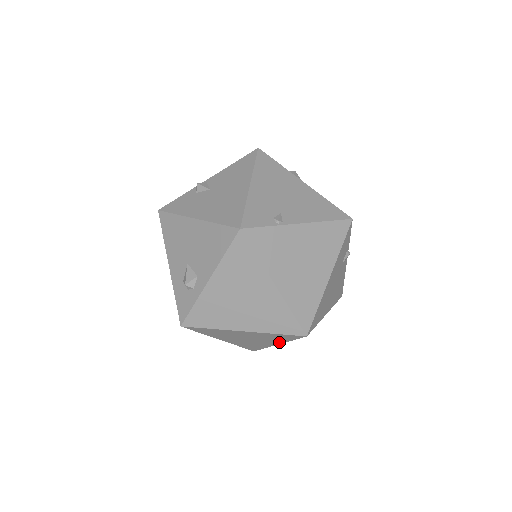
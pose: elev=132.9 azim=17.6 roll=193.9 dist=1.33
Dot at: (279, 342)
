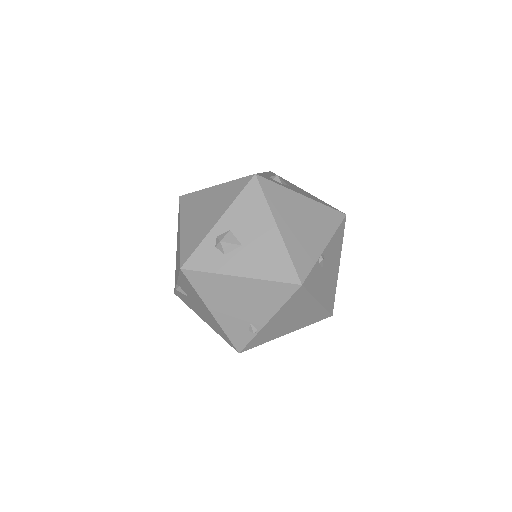
Dot at: occluded
